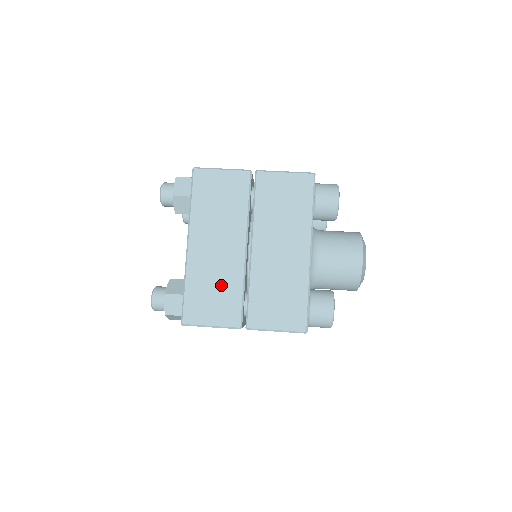
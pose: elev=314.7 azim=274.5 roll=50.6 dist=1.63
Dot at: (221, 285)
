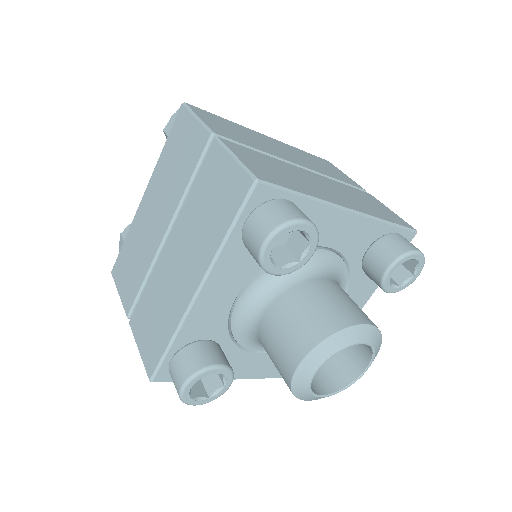
Dot at: (138, 259)
